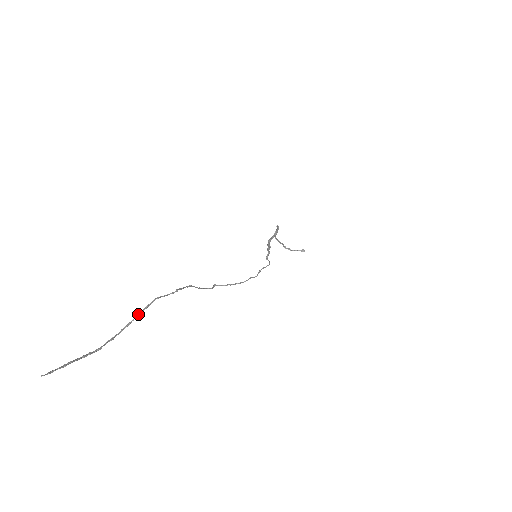
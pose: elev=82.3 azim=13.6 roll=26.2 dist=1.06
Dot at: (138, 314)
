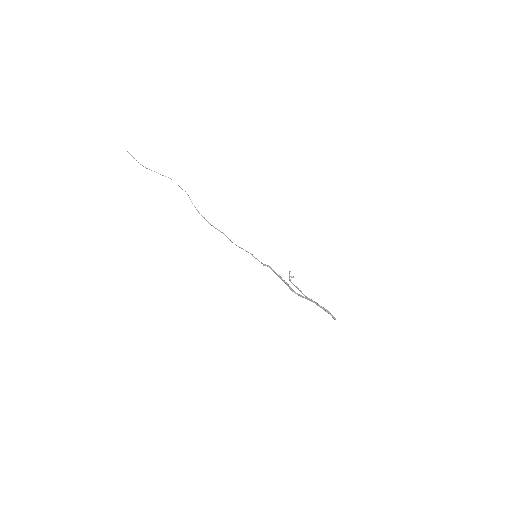
Dot at: (160, 174)
